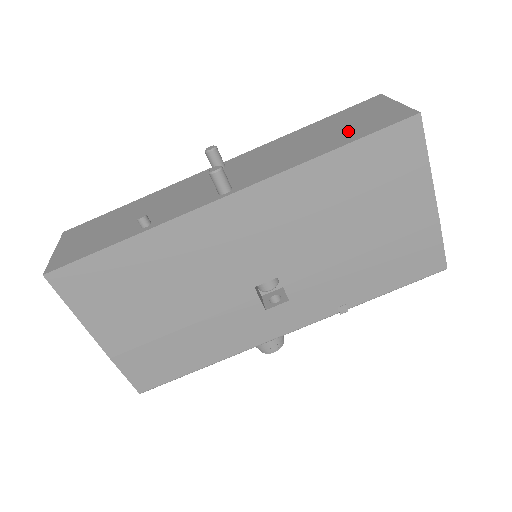
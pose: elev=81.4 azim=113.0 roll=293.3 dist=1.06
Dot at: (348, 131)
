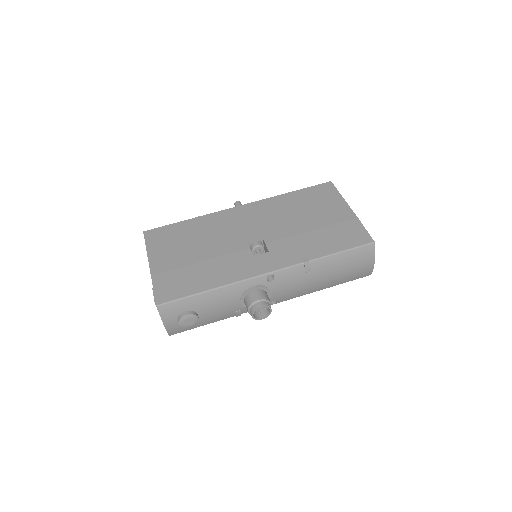
Dot at: occluded
